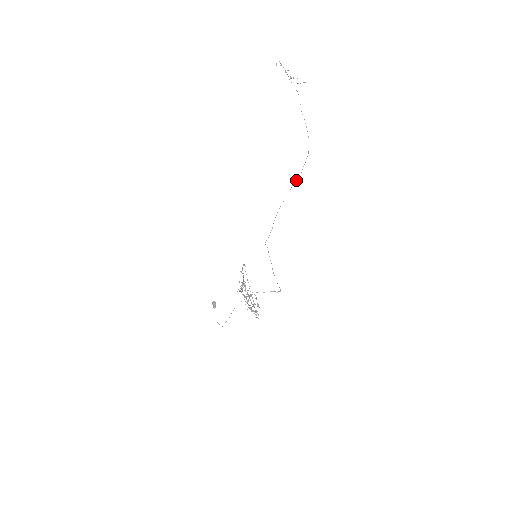
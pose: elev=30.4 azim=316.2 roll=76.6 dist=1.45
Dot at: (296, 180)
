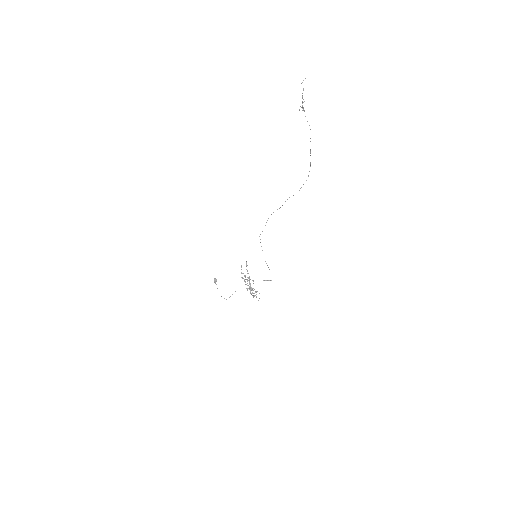
Dot at: (293, 195)
